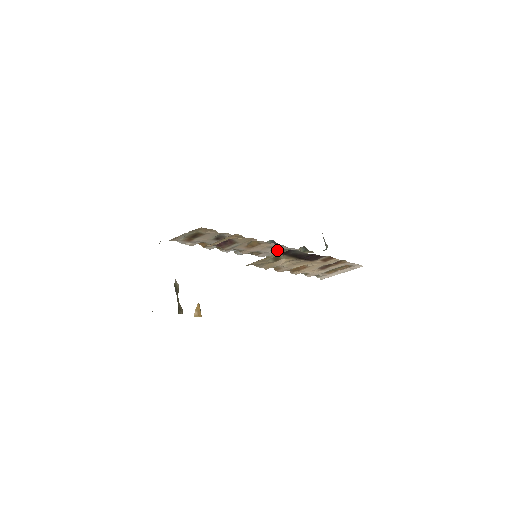
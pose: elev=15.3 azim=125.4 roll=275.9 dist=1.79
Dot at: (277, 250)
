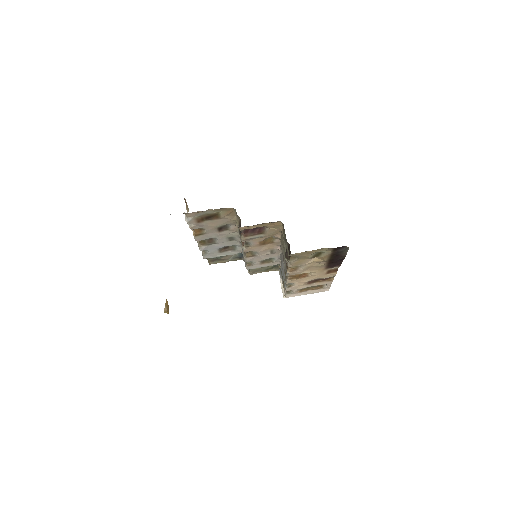
Dot at: (267, 256)
